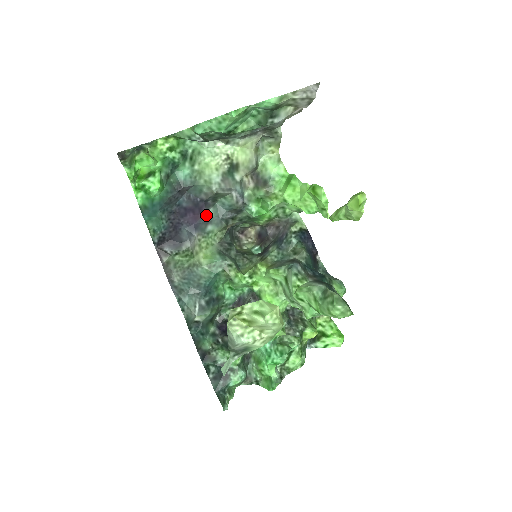
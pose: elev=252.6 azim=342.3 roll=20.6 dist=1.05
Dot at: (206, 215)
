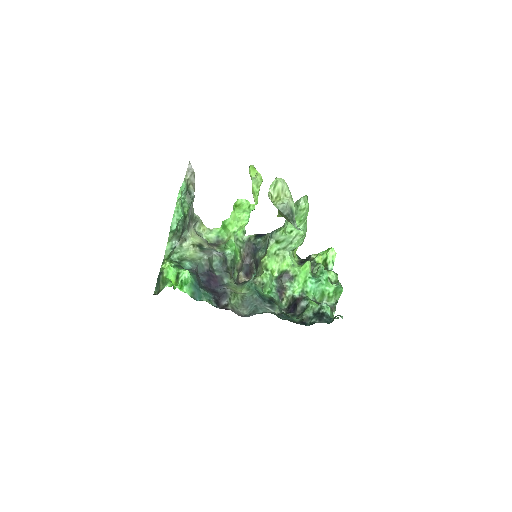
Dot at: (217, 277)
